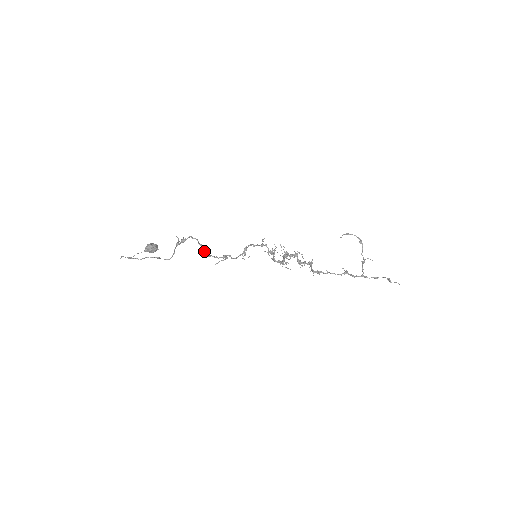
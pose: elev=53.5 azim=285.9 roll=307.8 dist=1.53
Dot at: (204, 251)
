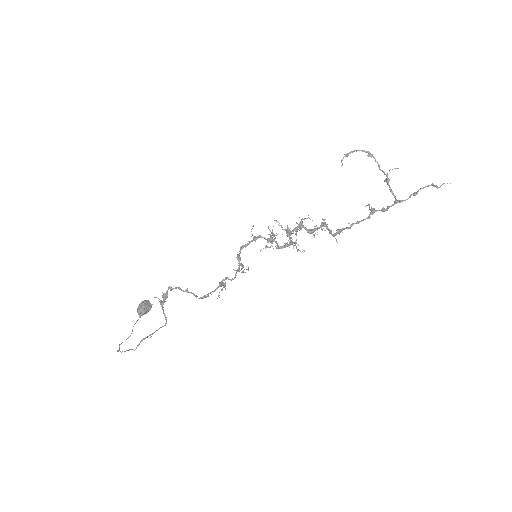
Dot at: (194, 295)
